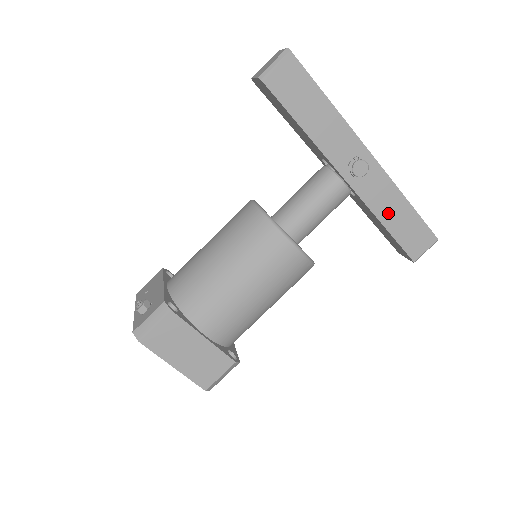
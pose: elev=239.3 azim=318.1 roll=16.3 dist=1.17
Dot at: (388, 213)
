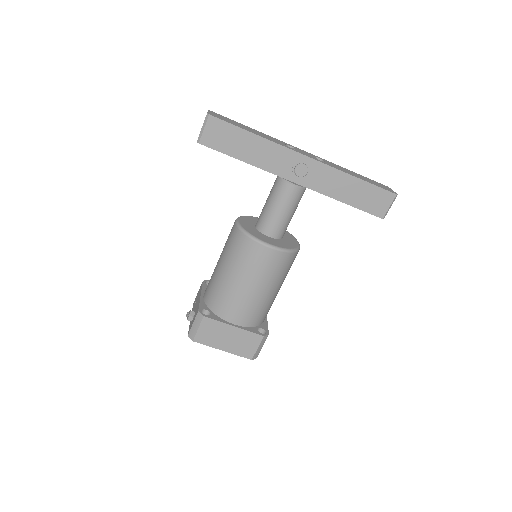
Dot at: (341, 192)
